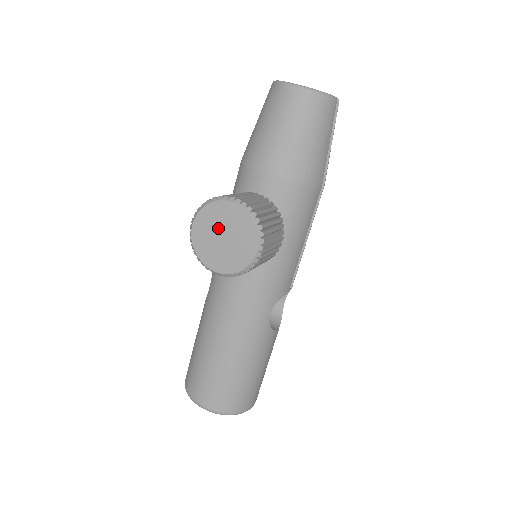
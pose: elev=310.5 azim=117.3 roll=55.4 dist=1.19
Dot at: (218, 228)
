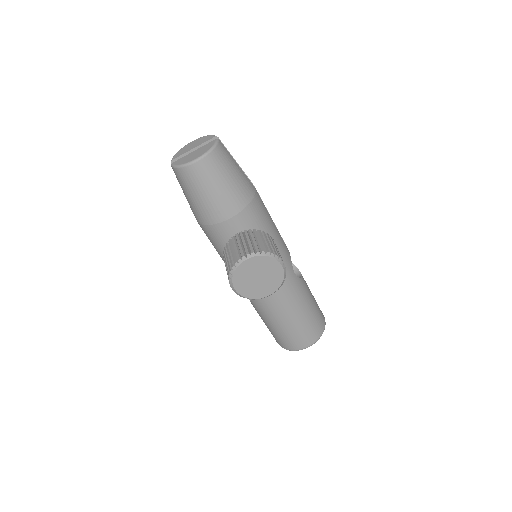
Dot at: (251, 277)
